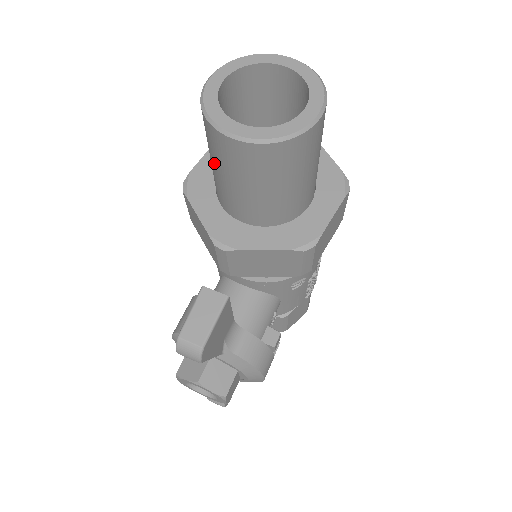
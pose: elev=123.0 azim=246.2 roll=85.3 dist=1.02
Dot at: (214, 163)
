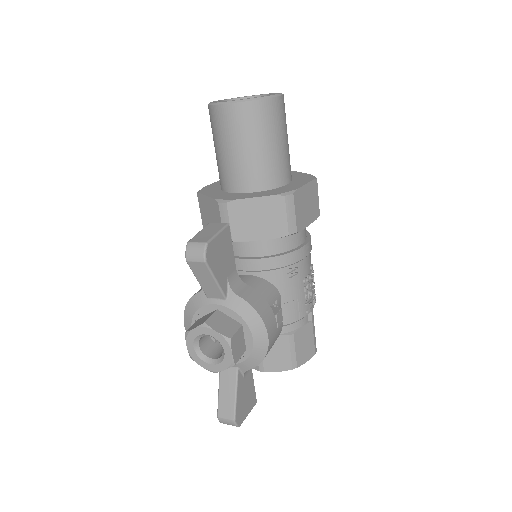
Dot at: (217, 145)
